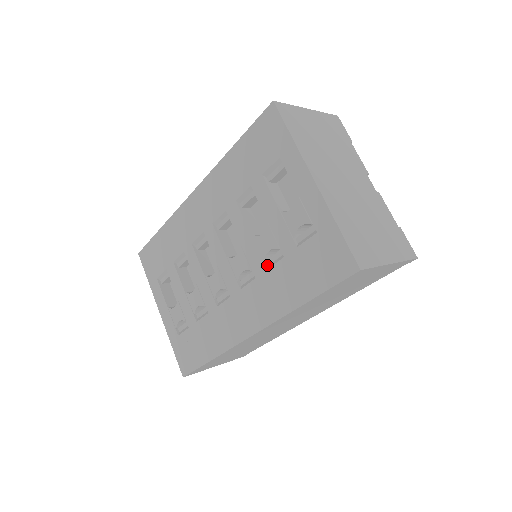
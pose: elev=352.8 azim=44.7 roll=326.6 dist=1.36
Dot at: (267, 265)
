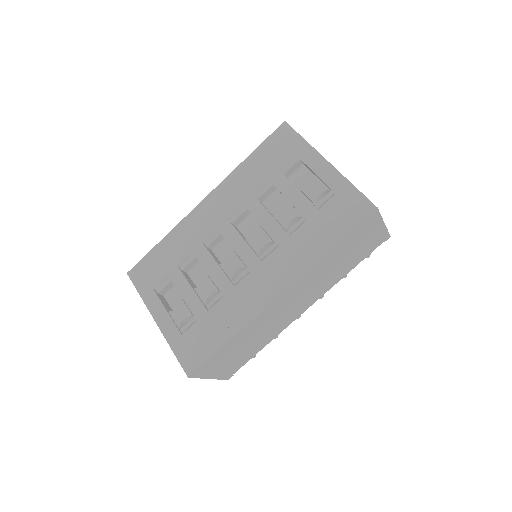
Dot at: (288, 234)
